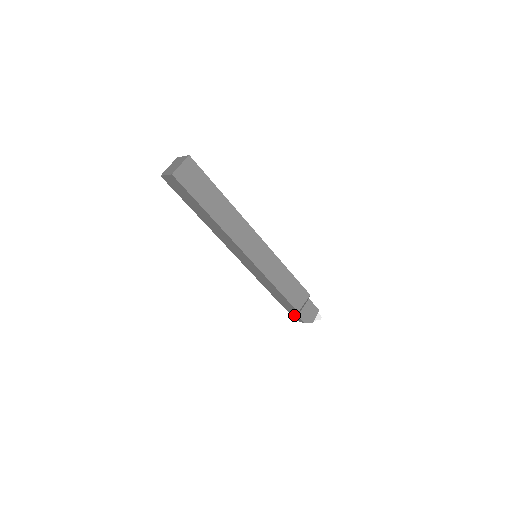
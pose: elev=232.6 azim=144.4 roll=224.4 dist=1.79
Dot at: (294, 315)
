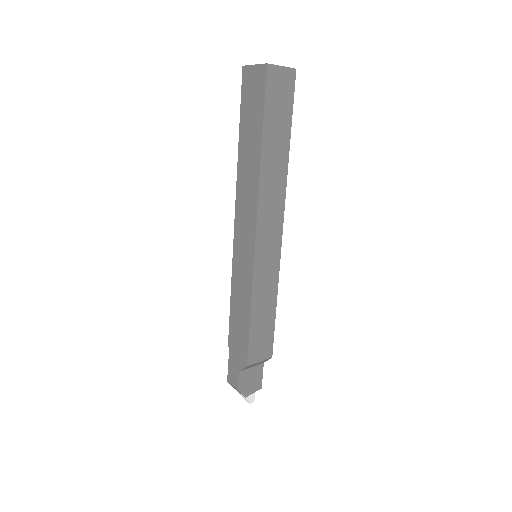
Dot at: (233, 369)
